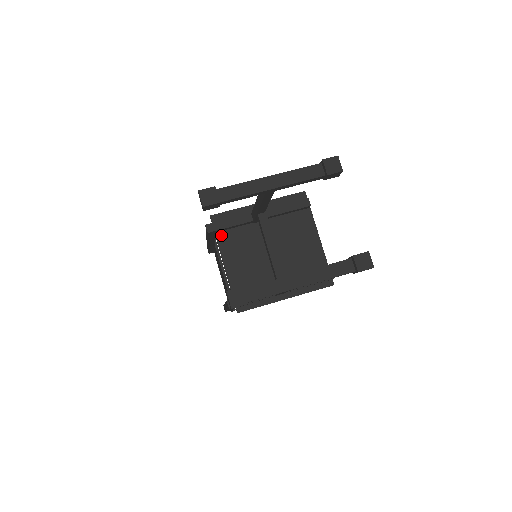
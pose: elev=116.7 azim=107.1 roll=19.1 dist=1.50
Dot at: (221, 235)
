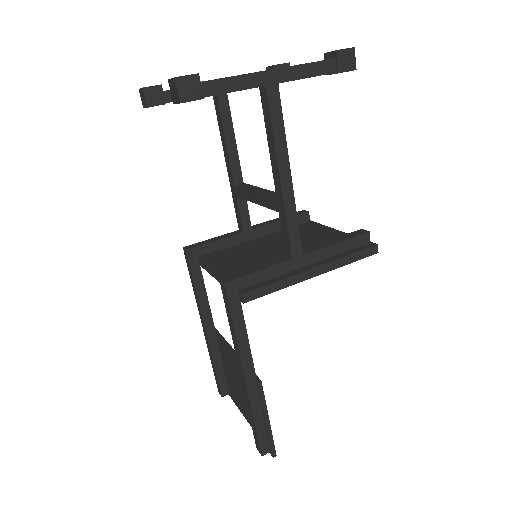
Dot at: (206, 257)
